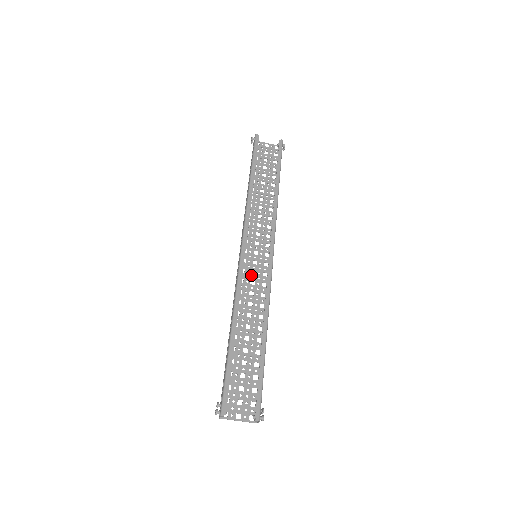
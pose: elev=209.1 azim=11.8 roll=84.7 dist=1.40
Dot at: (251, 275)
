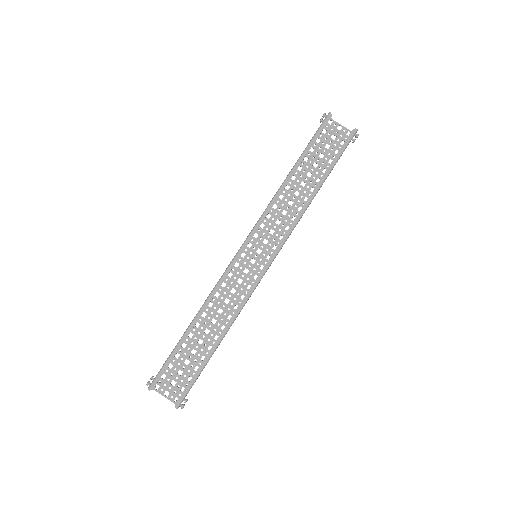
Dot at: (242, 273)
